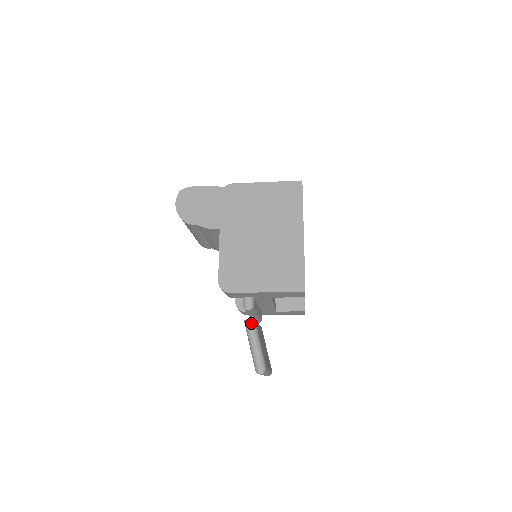
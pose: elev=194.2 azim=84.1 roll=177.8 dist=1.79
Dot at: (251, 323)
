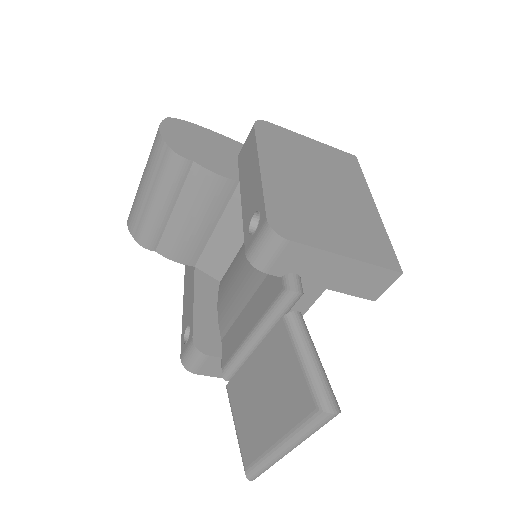
Dot at: (301, 319)
